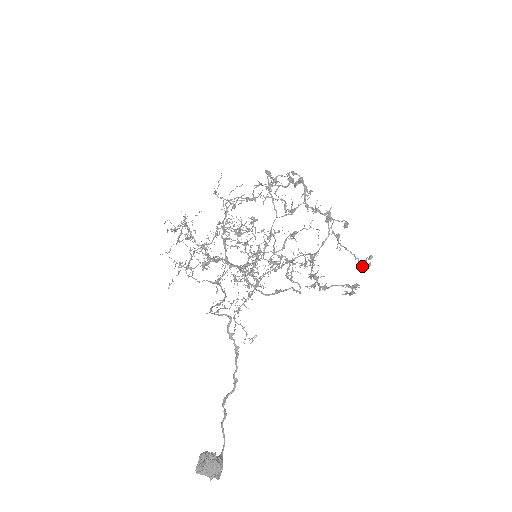
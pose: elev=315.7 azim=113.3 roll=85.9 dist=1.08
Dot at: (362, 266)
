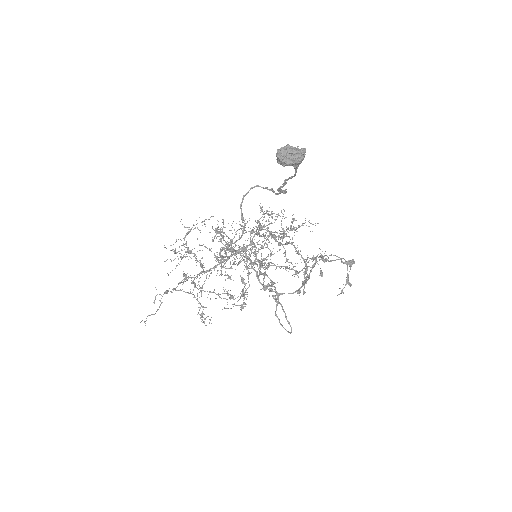
Dot at: occluded
